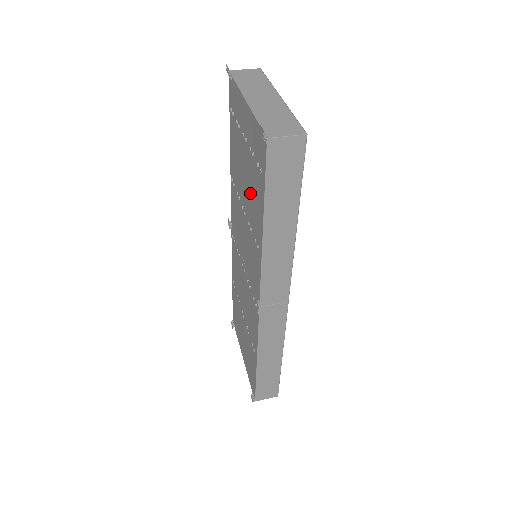
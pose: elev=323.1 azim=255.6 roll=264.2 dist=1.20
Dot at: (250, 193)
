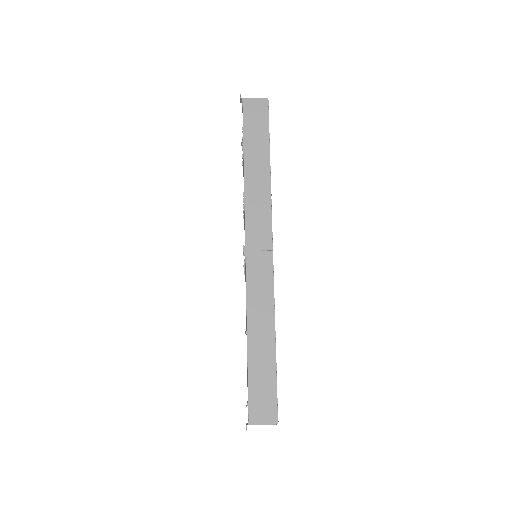
Dot at: occluded
